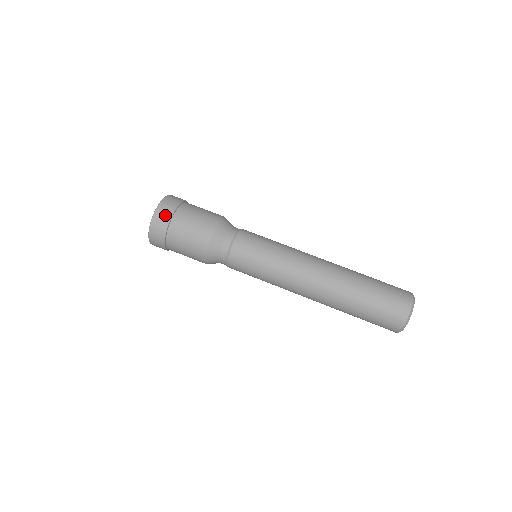
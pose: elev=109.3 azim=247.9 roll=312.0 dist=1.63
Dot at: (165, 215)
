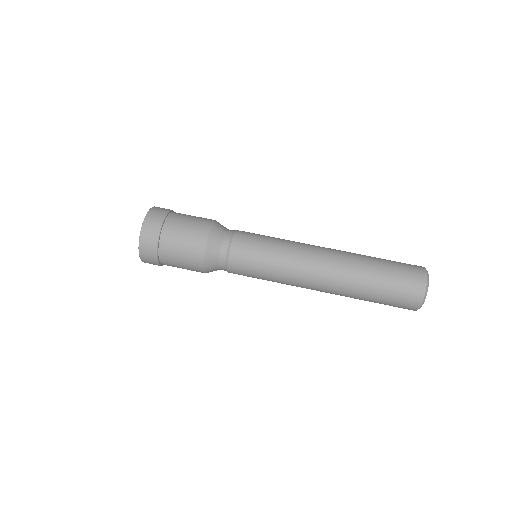
Dot at: (152, 234)
